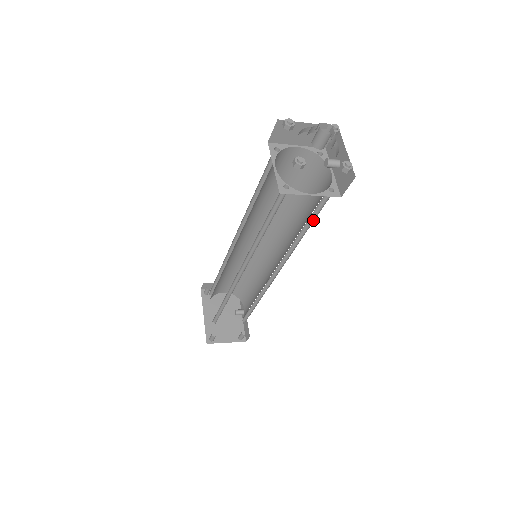
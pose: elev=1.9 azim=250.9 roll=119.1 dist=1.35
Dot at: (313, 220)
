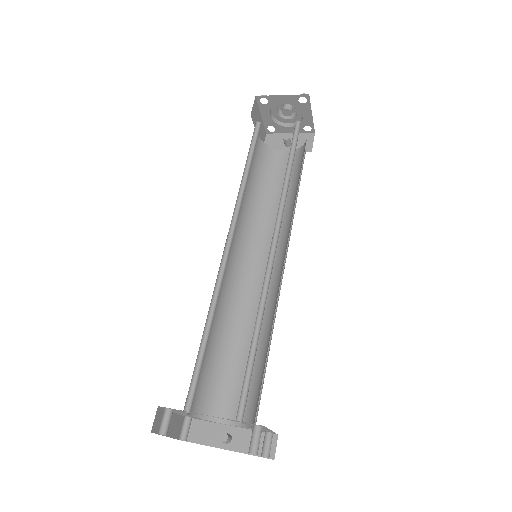
Dot at: occluded
